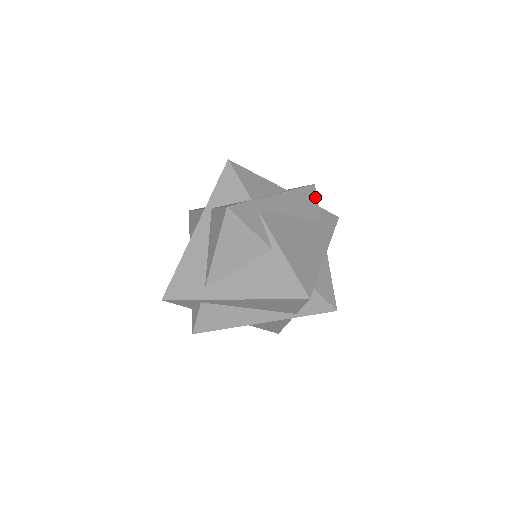
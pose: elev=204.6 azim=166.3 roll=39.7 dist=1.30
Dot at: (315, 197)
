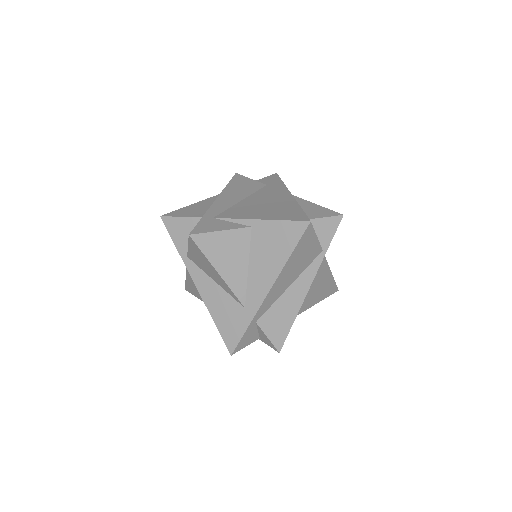
Dot at: (245, 178)
